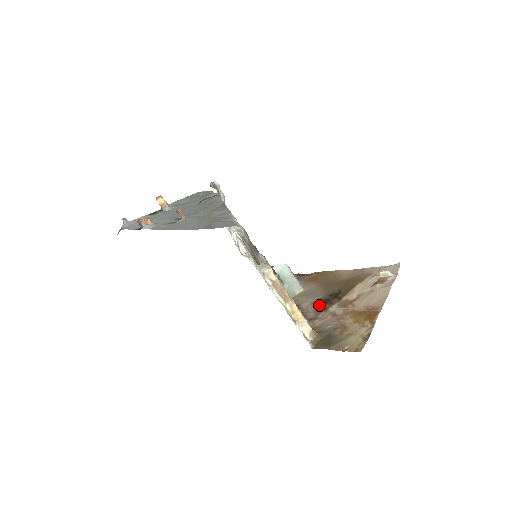
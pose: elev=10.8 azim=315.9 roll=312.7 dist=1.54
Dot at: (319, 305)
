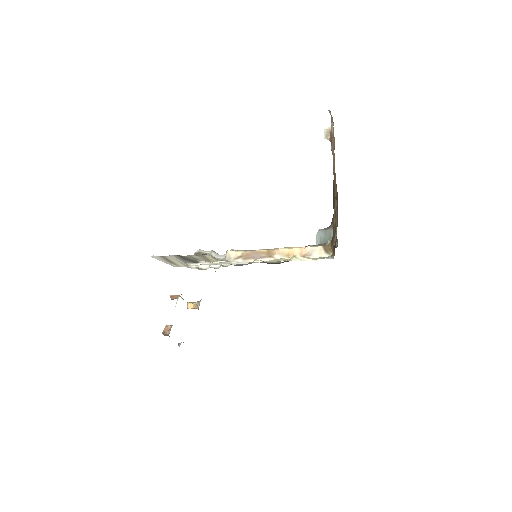
Dot at: occluded
